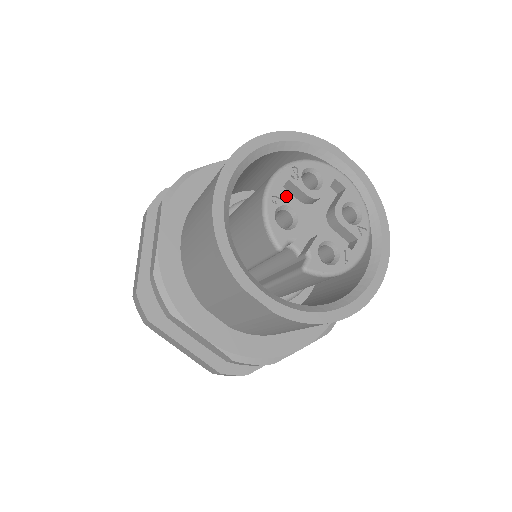
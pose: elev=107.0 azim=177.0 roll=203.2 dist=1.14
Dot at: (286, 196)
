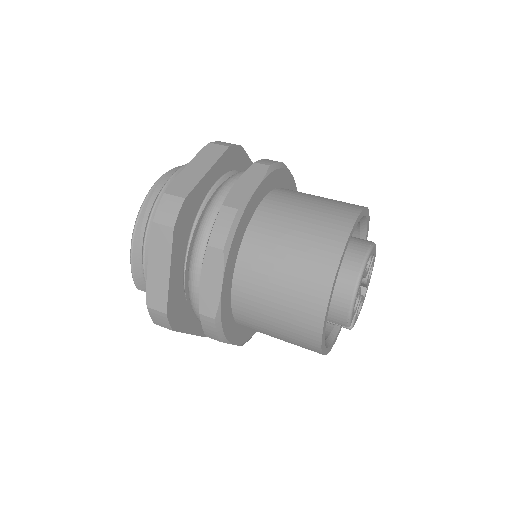
Dot at: (360, 288)
